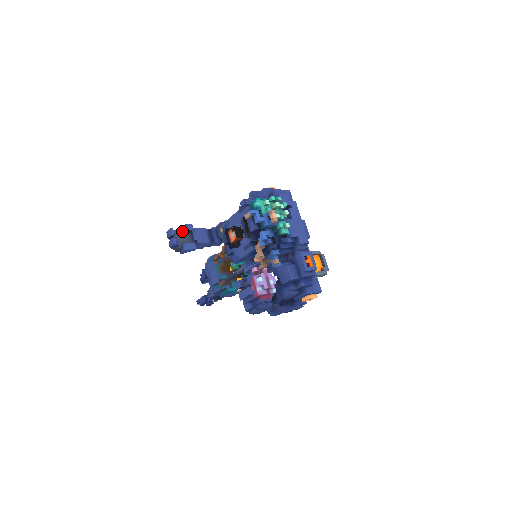
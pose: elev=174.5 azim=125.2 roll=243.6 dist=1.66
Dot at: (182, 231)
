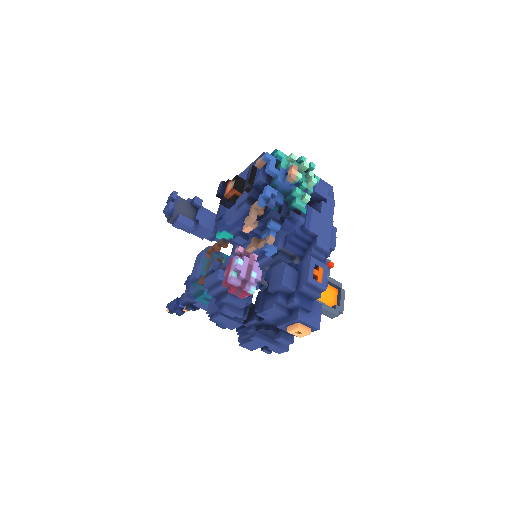
Dot at: (187, 203)
